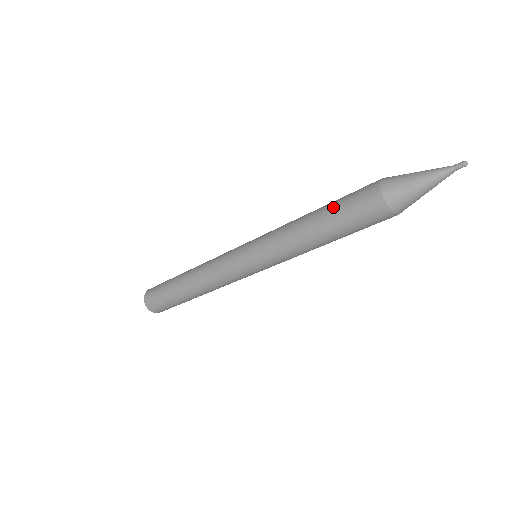
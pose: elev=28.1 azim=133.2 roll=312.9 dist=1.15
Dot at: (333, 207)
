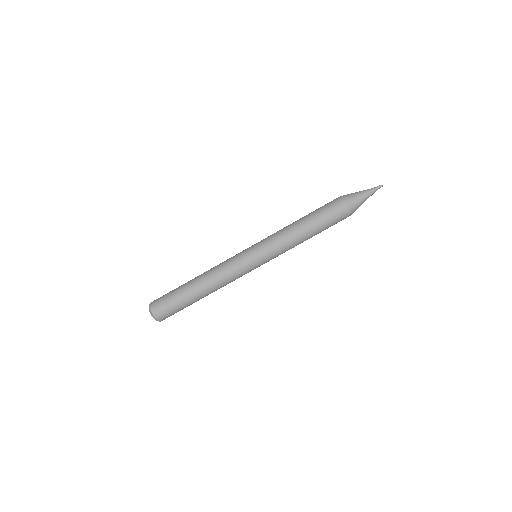
Dot at: (314, 212)
